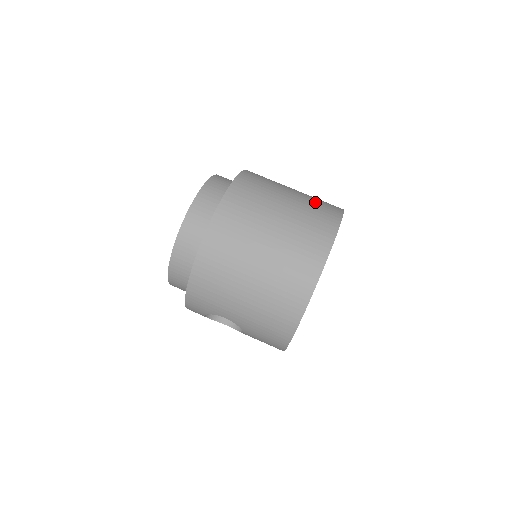
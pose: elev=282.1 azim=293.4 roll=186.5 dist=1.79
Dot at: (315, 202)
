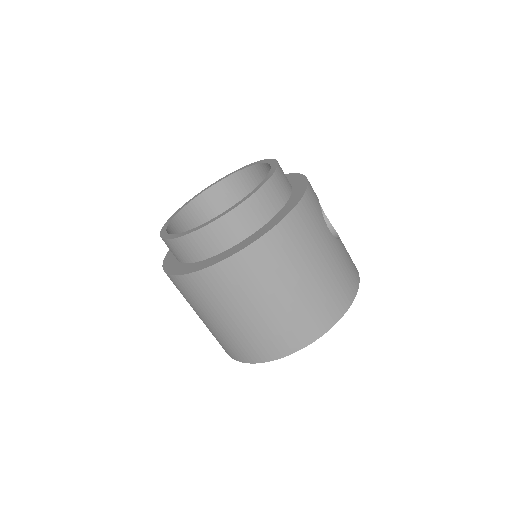
Dot at: (330, 289)
